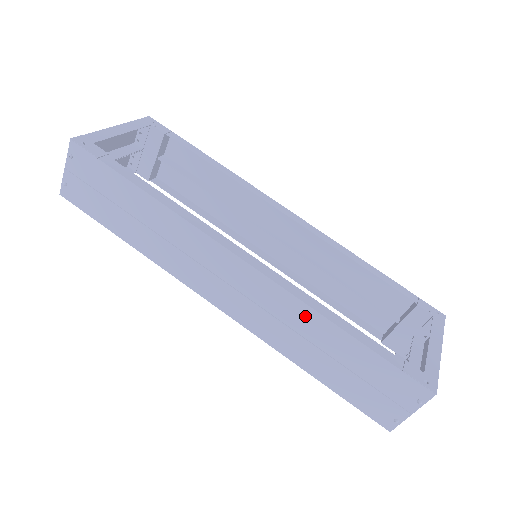
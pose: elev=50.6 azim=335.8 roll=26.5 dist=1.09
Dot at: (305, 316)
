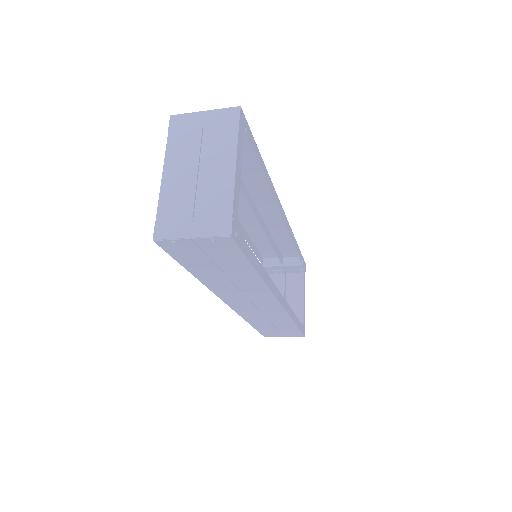
Dot at: (283, 319)
